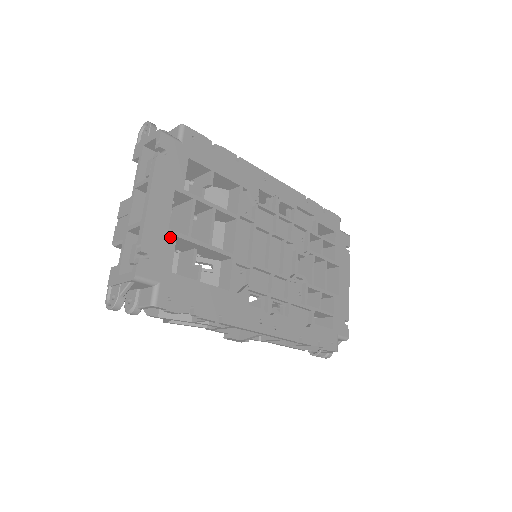
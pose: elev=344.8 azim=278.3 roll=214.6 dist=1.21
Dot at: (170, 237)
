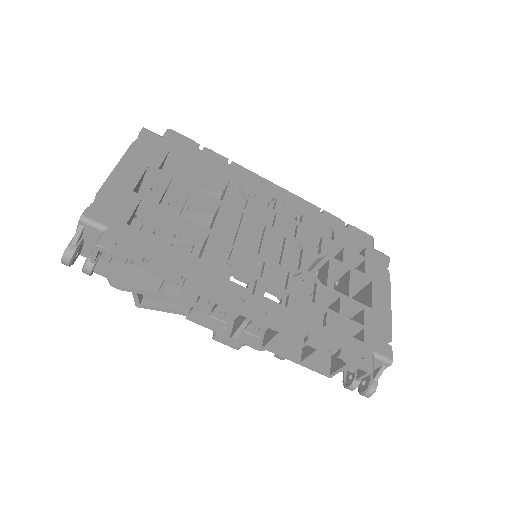
Dot at: (133, 197)
